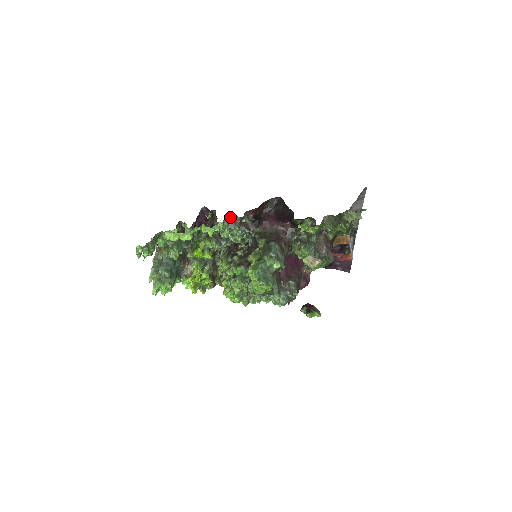
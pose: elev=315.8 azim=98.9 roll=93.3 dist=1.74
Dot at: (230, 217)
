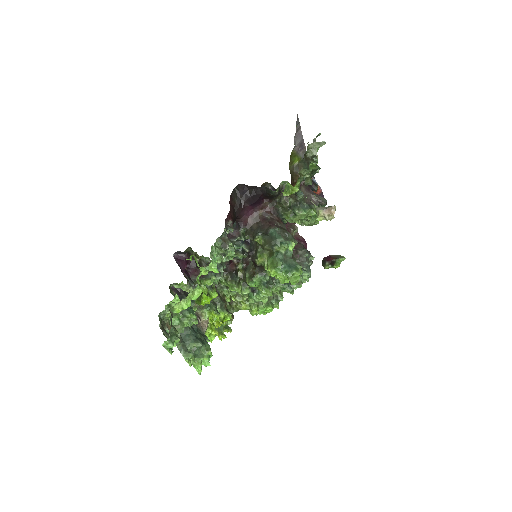
Dot at: (216, 240)
